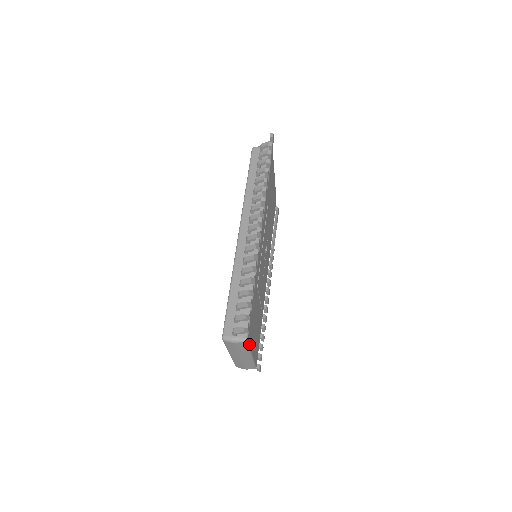
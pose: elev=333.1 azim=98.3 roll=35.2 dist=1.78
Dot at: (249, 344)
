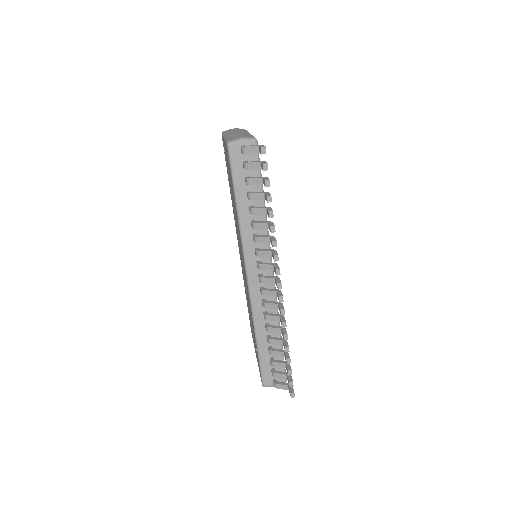
Dot at: occluded
